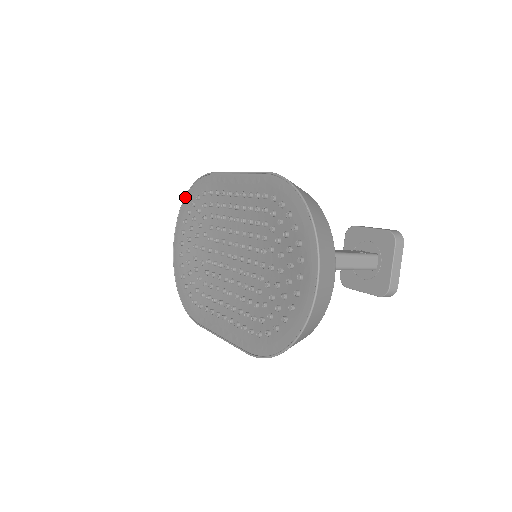
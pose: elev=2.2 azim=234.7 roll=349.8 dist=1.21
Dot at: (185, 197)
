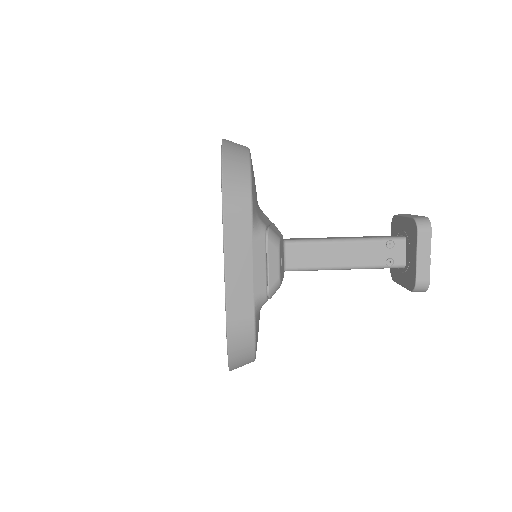
Dot at: (221, 156)
